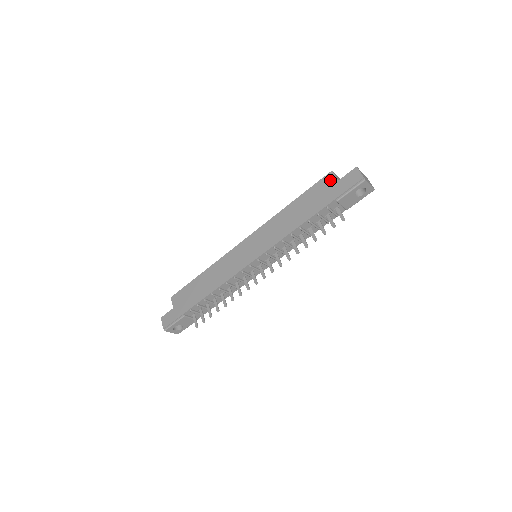
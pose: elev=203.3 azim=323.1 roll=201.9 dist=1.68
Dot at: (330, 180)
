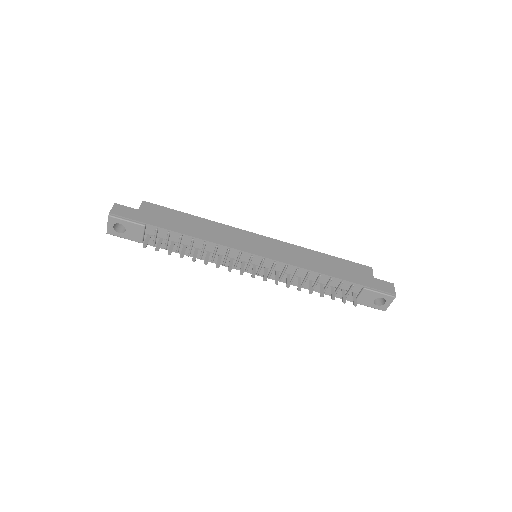
Dot at: (367, 271)
